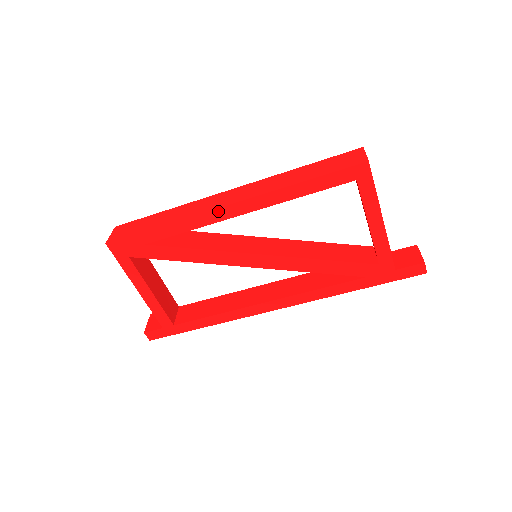
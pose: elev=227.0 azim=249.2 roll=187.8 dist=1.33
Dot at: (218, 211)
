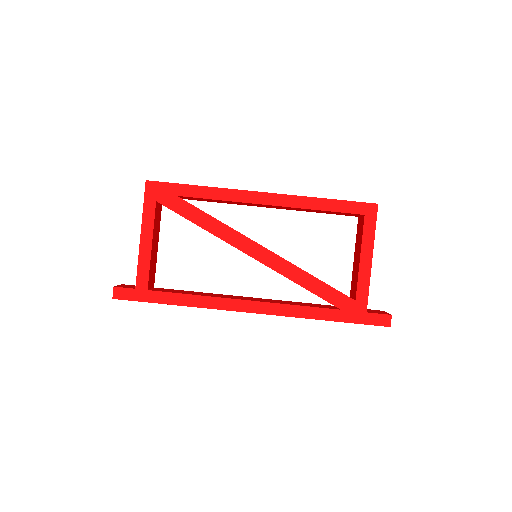
Dot at: (253, 194)
